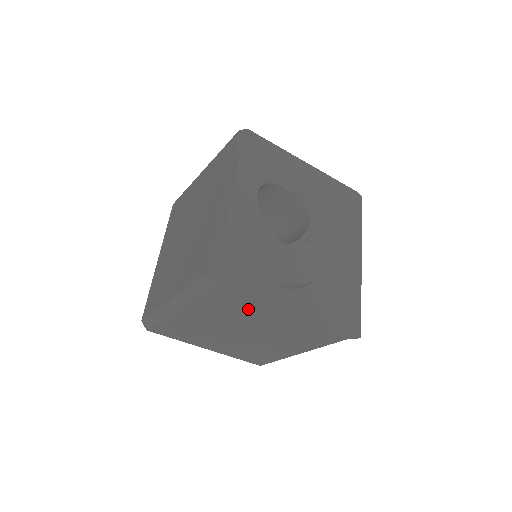
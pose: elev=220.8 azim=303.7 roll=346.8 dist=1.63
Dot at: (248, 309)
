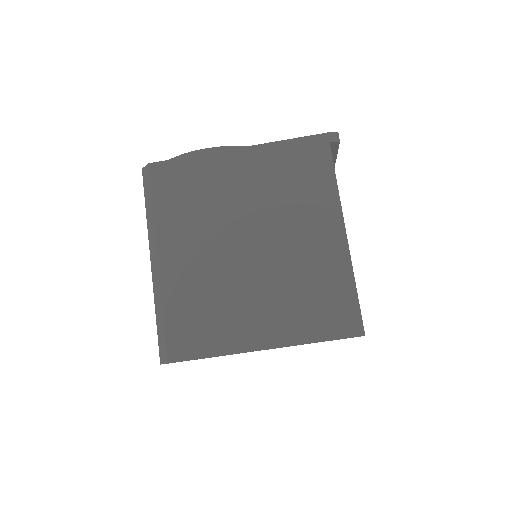
Dot at: (204, 182)
